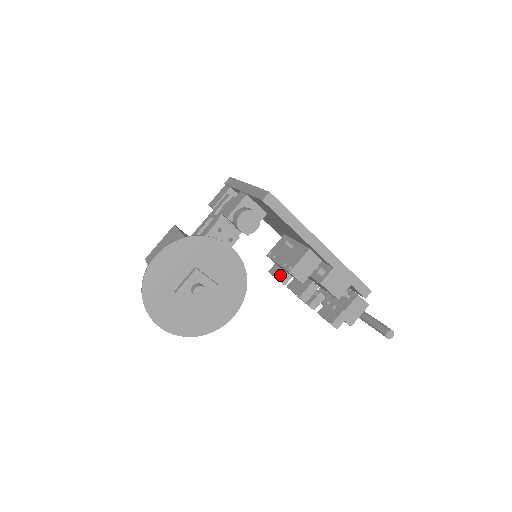
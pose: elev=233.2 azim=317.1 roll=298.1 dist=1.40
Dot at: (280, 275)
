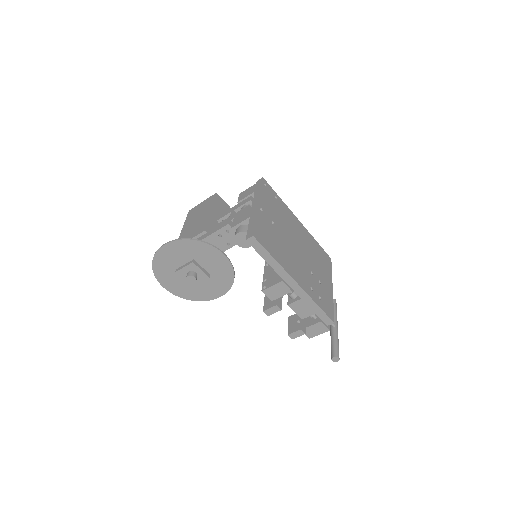
Dot at: occluded
